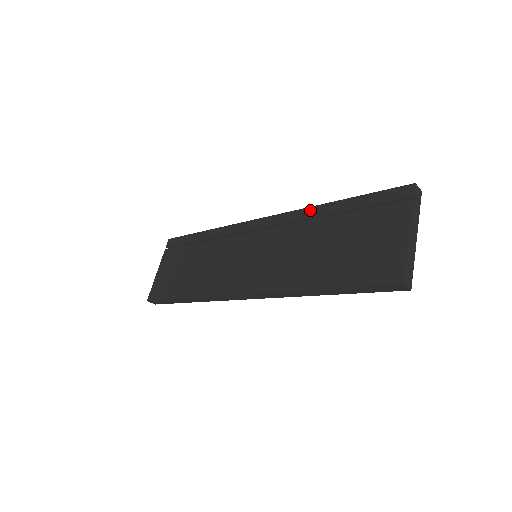
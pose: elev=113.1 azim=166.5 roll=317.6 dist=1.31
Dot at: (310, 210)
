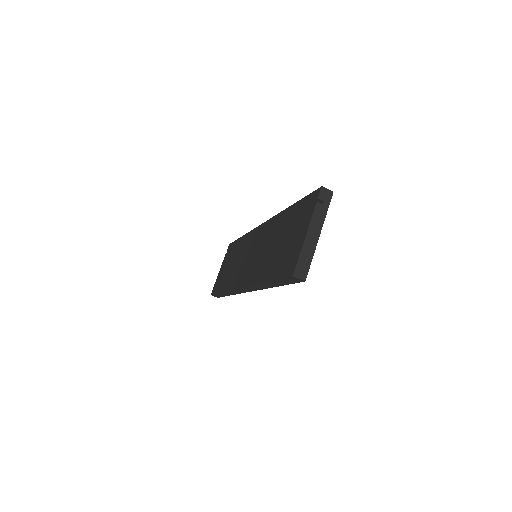
Dot at: (279, 215)
